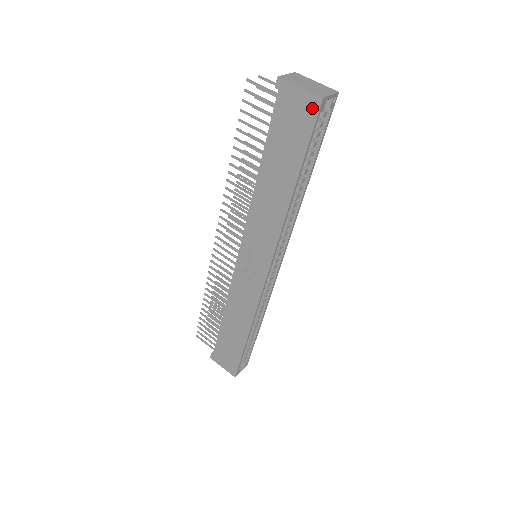
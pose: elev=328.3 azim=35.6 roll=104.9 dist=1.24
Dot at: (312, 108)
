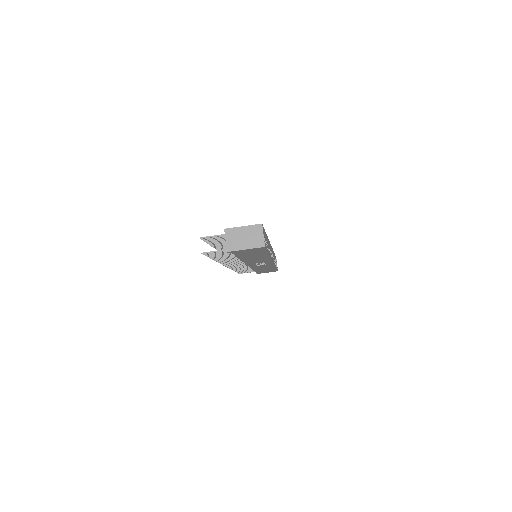
Dot at: (260, 249)
